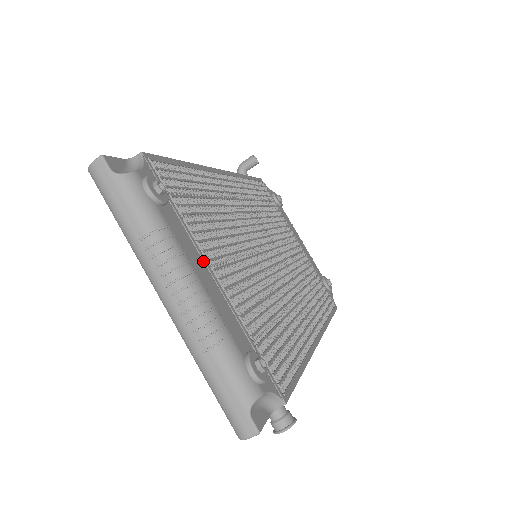
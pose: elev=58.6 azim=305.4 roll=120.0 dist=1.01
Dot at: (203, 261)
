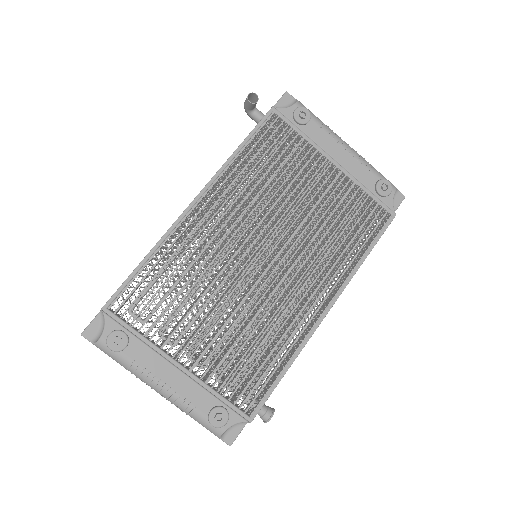
Dot at: (168, 362)
